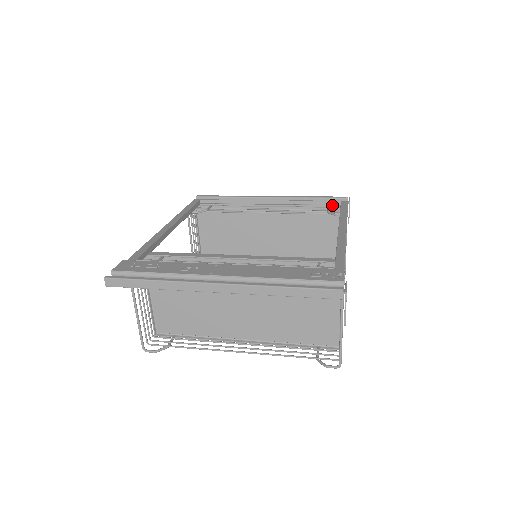
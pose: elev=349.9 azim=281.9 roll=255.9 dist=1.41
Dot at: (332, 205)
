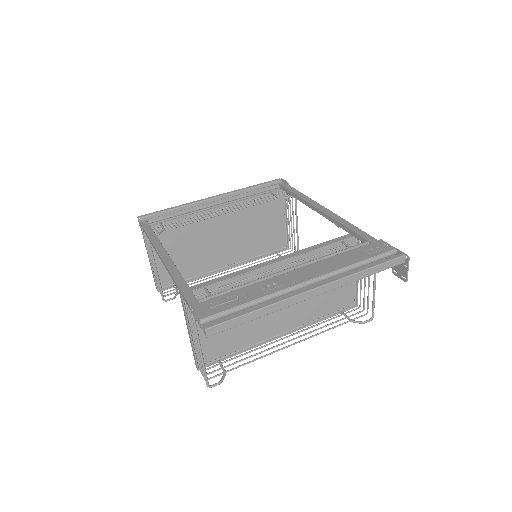
Dot at: (273, 189)
